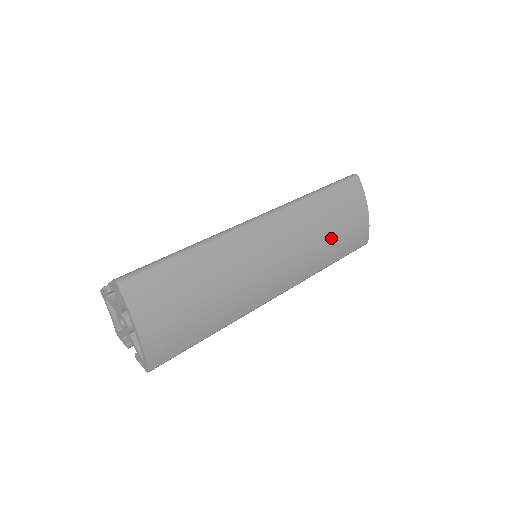
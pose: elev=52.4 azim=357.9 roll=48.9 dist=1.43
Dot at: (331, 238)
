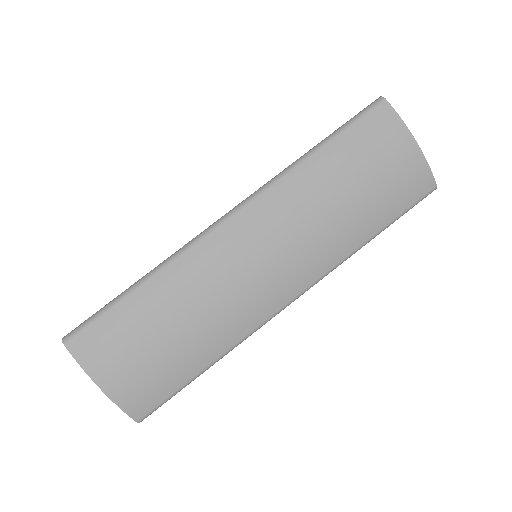
Dot at: (356, 204)
